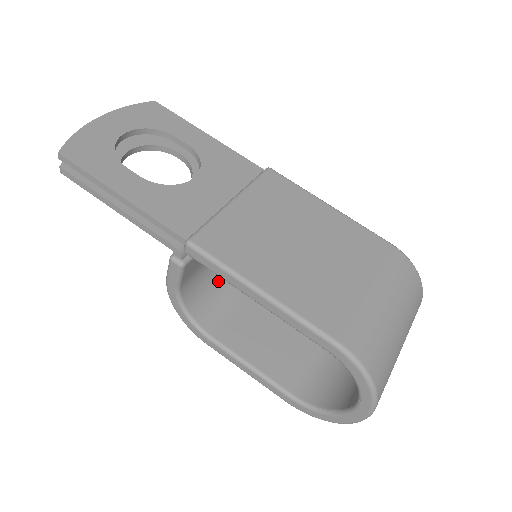
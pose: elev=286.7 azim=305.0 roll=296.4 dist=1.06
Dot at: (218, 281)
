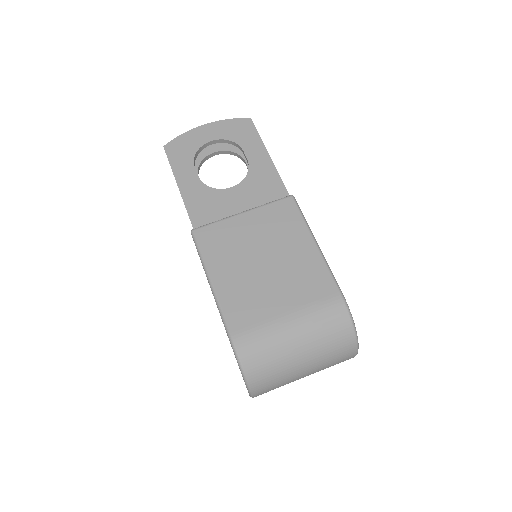
Dot at: occluded
